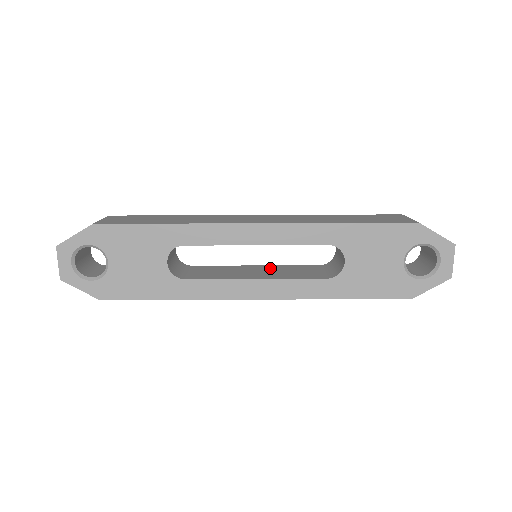
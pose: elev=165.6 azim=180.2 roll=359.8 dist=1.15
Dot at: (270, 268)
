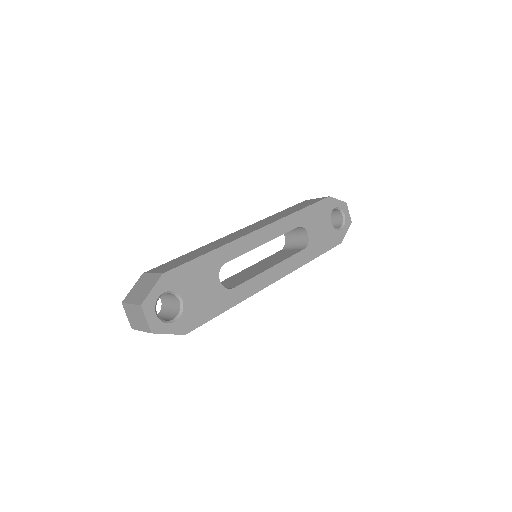
Dot at: (261, 263)
